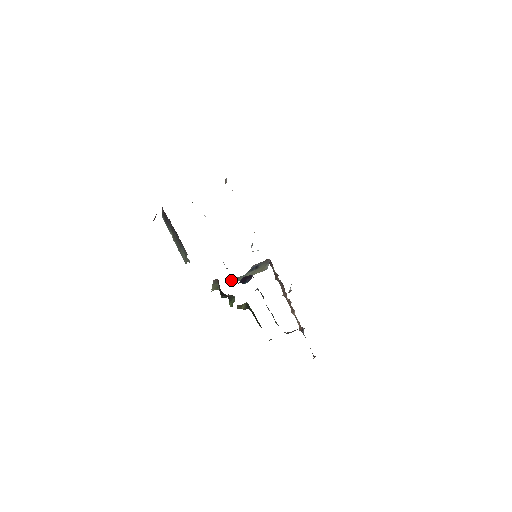
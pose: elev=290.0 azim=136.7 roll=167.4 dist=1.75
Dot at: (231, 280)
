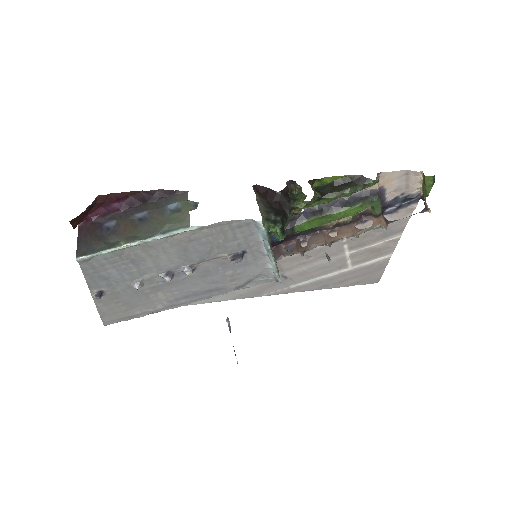
Dot at: occluded
